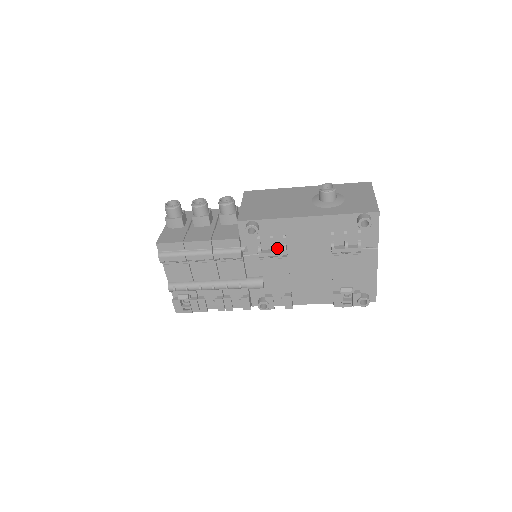
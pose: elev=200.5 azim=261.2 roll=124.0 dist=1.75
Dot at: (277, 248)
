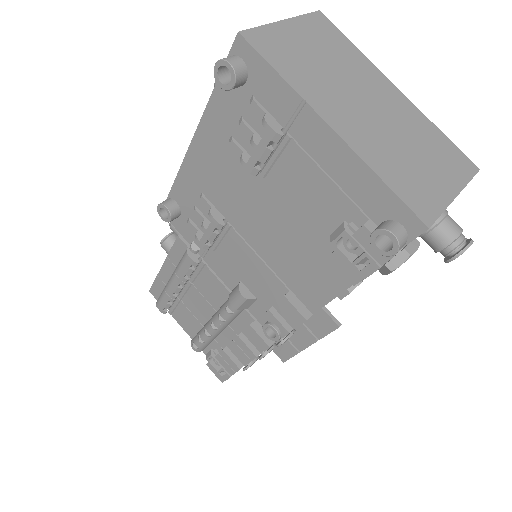
Dot at: occluded
